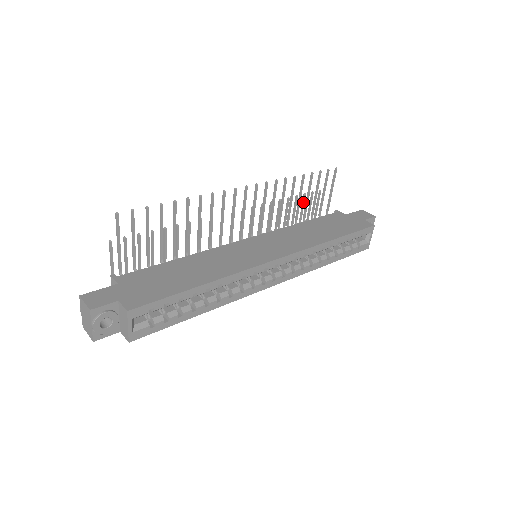
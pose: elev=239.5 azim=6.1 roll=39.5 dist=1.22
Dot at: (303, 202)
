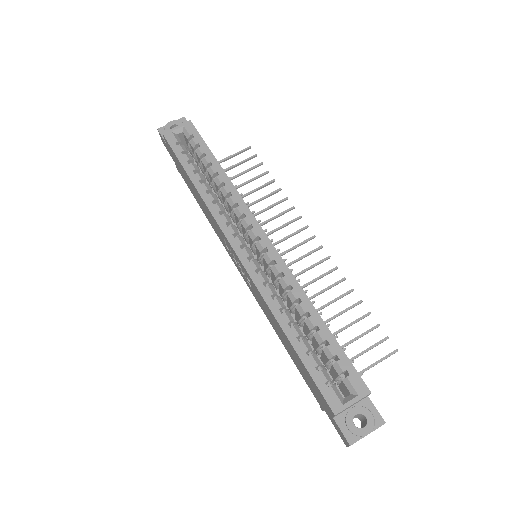
Dot at: occluded
